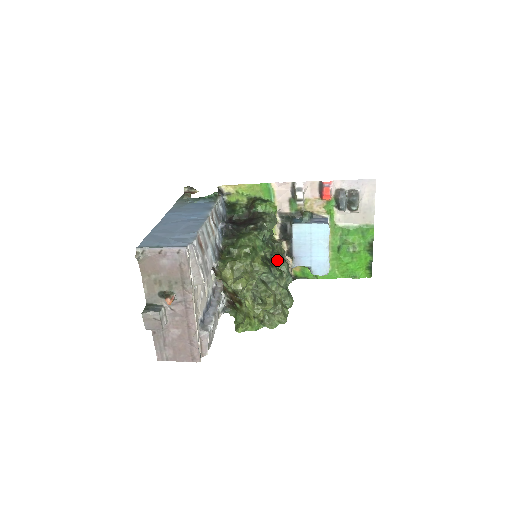
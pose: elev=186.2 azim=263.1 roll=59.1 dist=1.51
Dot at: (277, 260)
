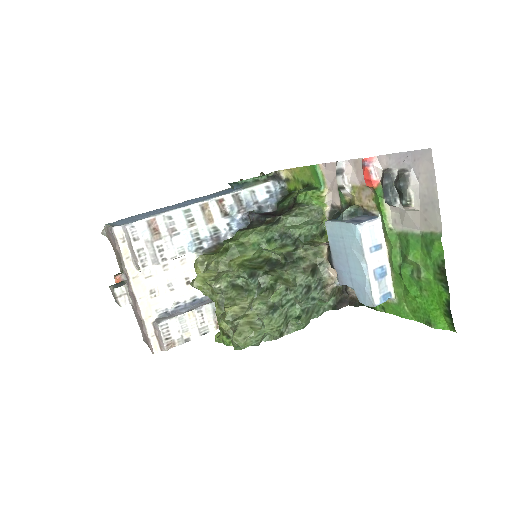
Dot at: (289, 267)
